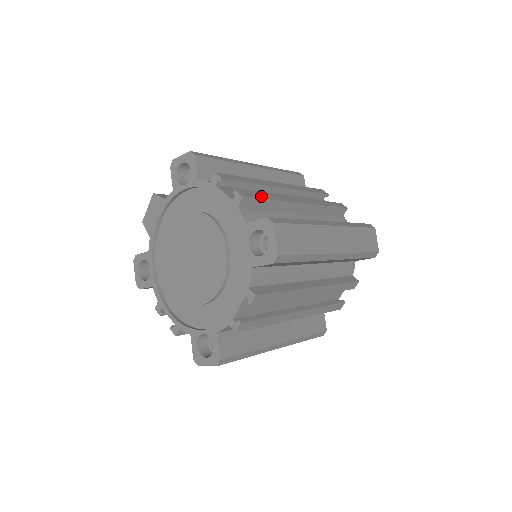
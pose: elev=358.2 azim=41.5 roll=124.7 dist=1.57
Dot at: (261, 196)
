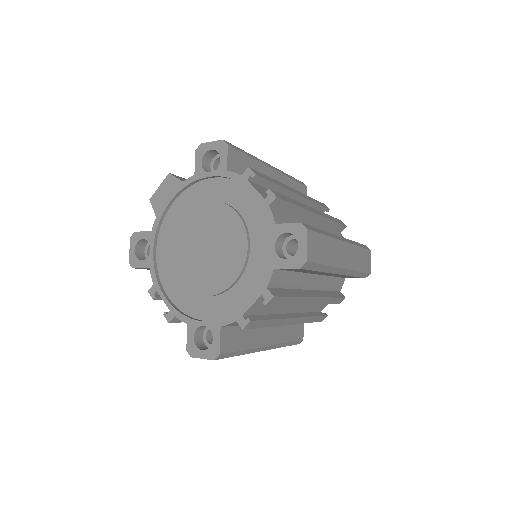
Dot at: (288, 200)
